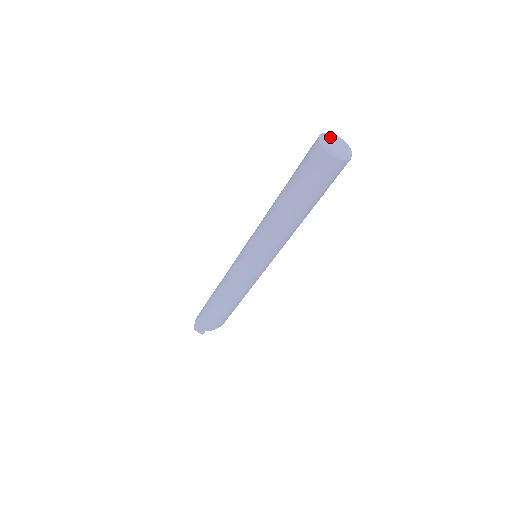
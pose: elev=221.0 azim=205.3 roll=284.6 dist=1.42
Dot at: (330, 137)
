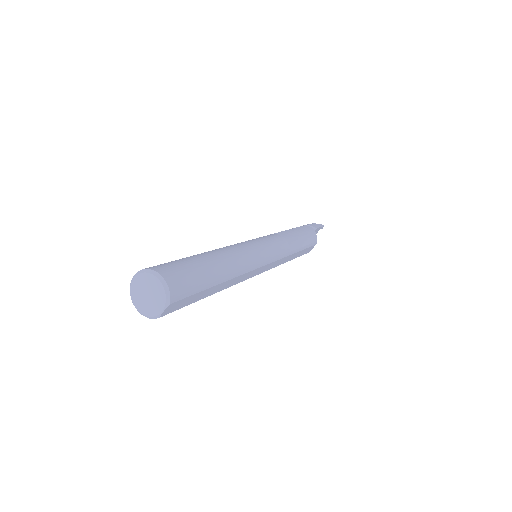
Dot at: (144, 280)
